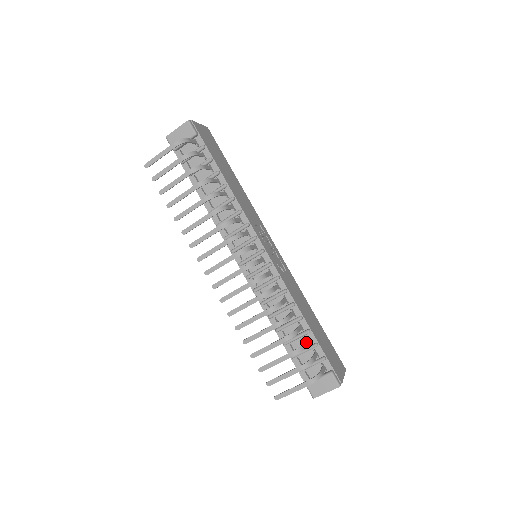
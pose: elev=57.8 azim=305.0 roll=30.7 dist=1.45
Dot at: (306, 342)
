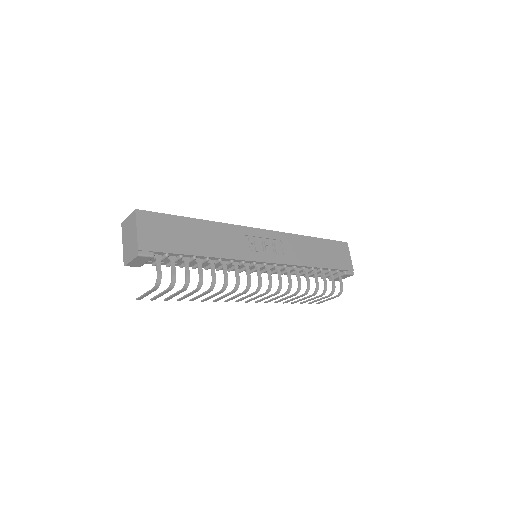
Dot at: (324, 280)
